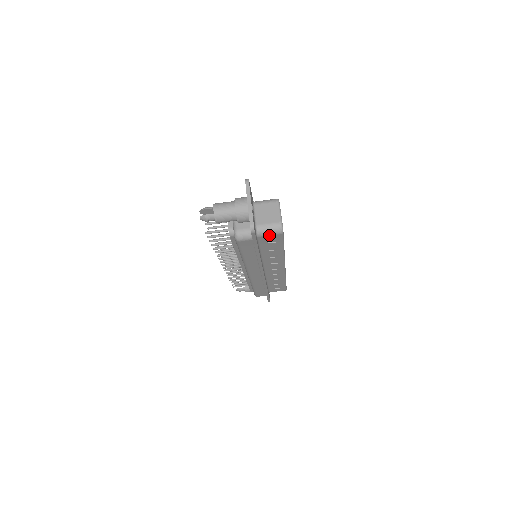
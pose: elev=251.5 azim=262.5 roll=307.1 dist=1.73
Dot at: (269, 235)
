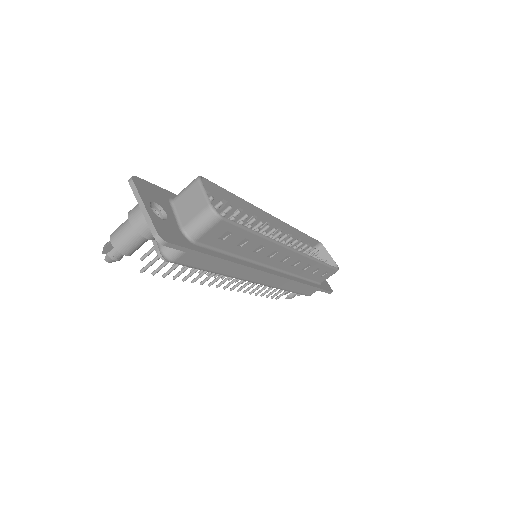
Dot at: (207, 231)
